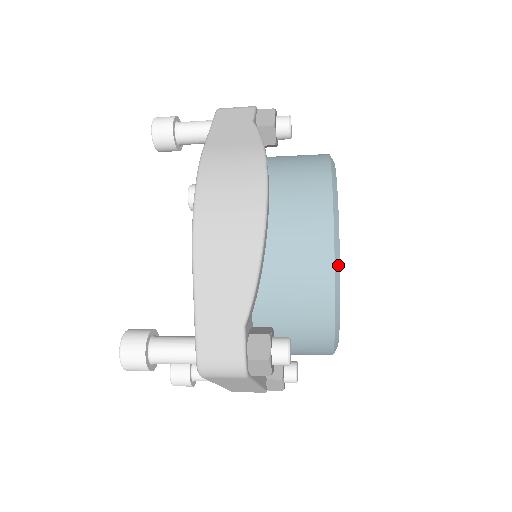
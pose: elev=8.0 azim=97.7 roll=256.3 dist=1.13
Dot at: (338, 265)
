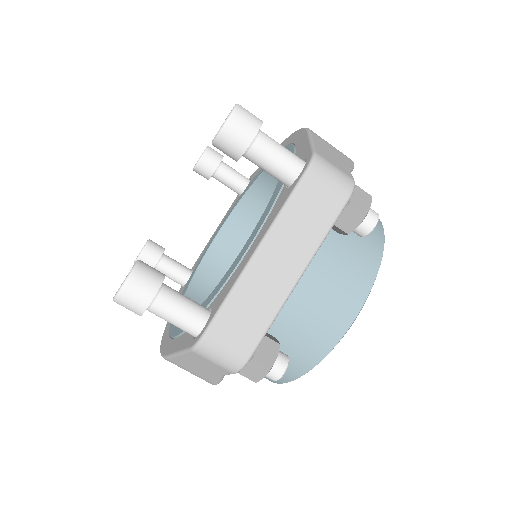
Dot at: occluded
